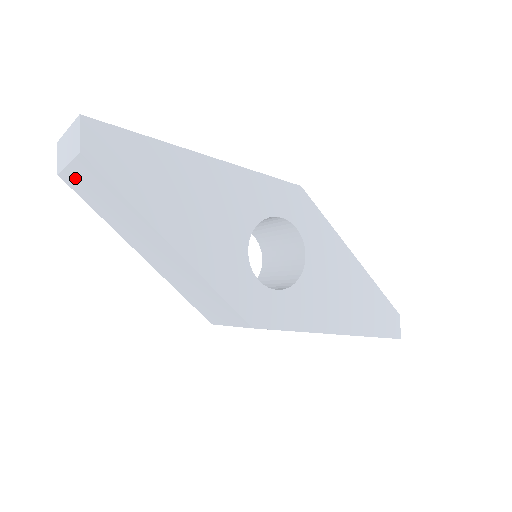
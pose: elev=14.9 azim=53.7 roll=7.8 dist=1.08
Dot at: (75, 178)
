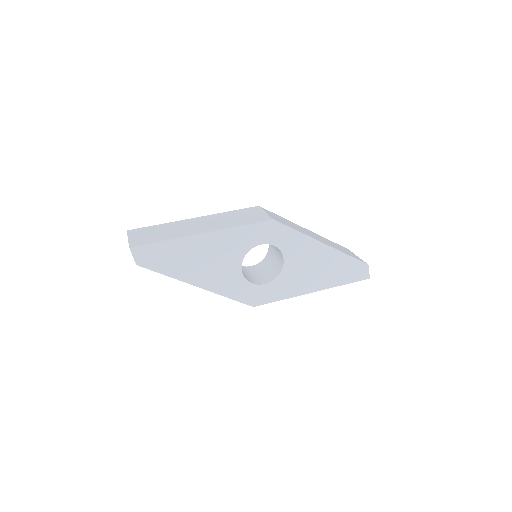
Dot at: occluded
